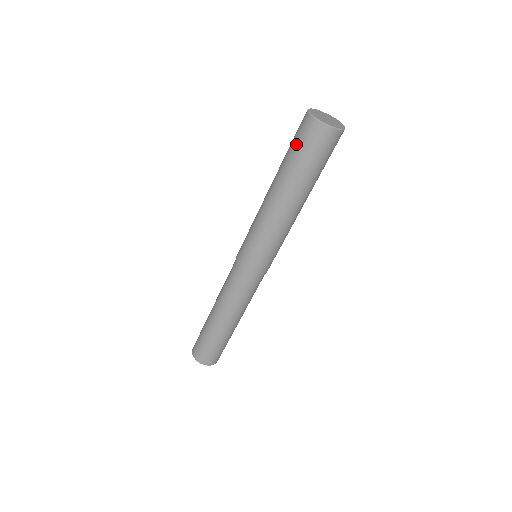
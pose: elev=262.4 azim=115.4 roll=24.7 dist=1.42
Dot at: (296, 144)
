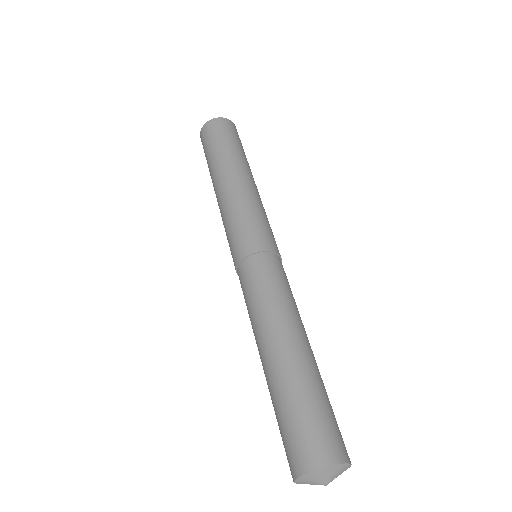
Dot at: (208, 143)
